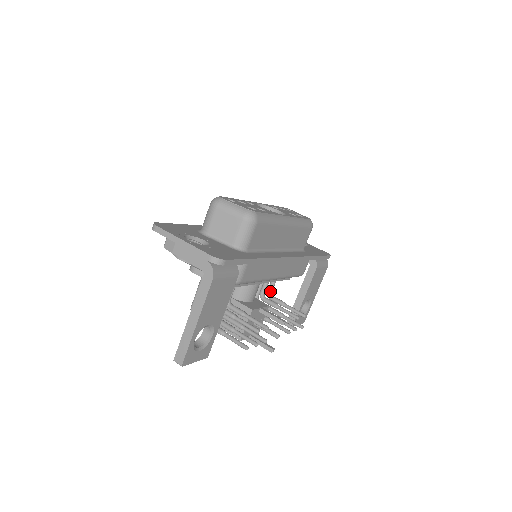
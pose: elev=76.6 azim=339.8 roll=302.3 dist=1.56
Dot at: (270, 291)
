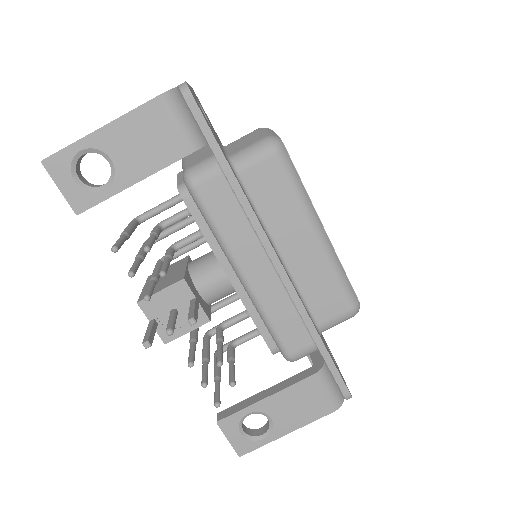
Dot at: (237, 340)
